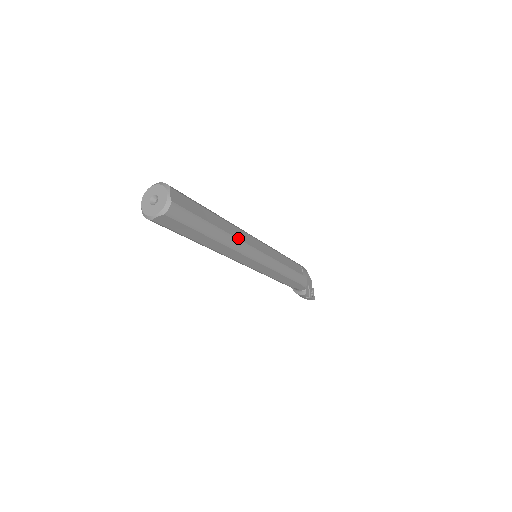
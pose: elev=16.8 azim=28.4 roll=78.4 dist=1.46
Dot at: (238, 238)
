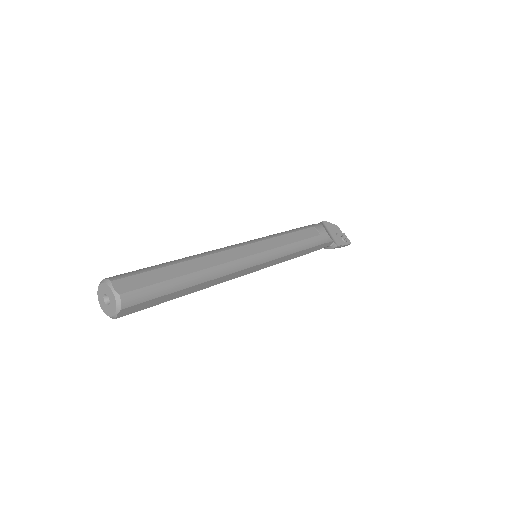
Dot at: (218, 264)
